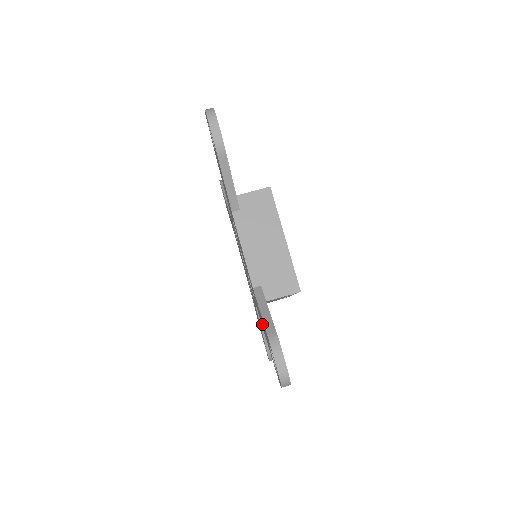
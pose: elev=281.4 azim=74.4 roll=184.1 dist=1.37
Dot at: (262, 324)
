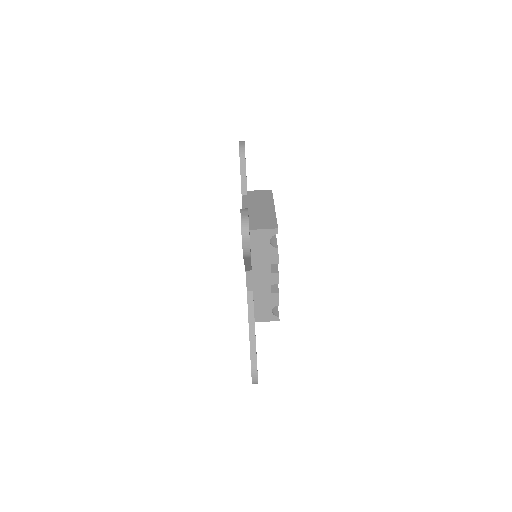
Dot at: occluded
